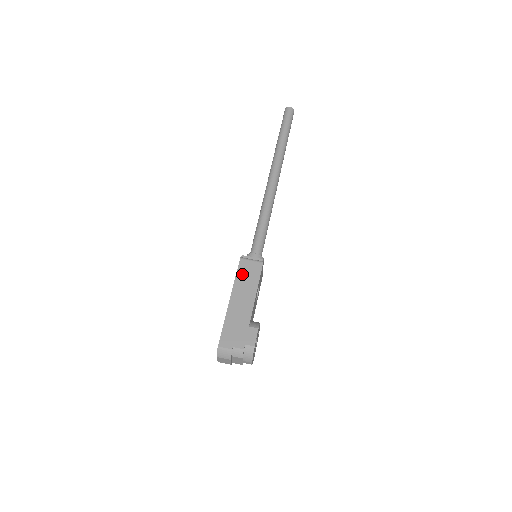
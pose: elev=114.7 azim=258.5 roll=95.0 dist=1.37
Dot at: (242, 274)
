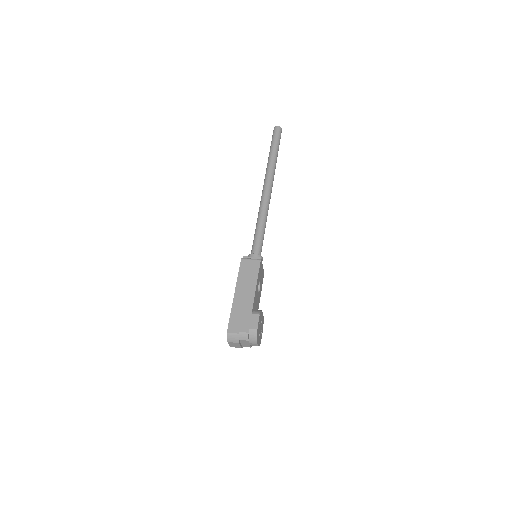
Dot at: (243, 272)
